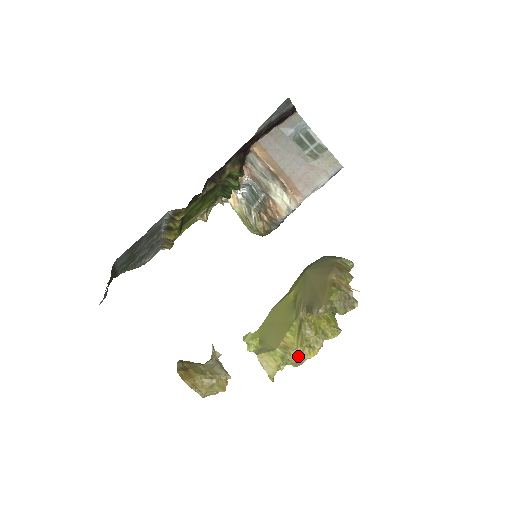
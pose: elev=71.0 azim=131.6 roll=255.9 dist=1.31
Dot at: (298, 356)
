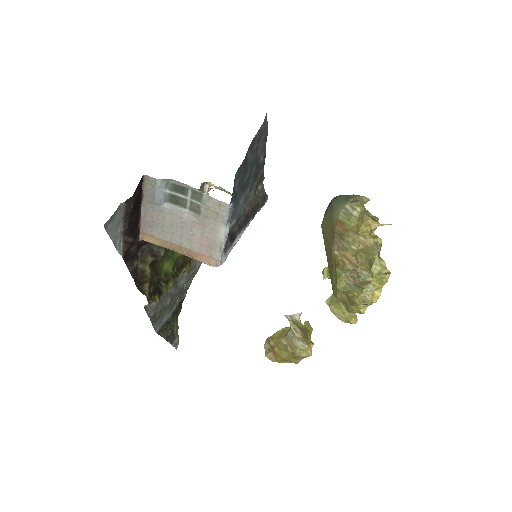
Dot at: (358, 310)
